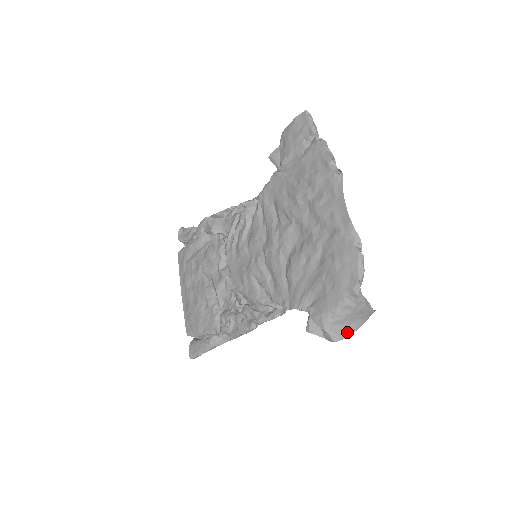
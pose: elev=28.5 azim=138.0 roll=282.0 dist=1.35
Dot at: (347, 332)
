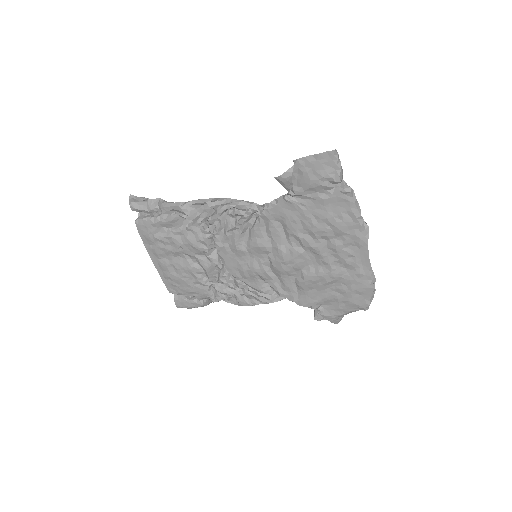
Dot at: occluded
